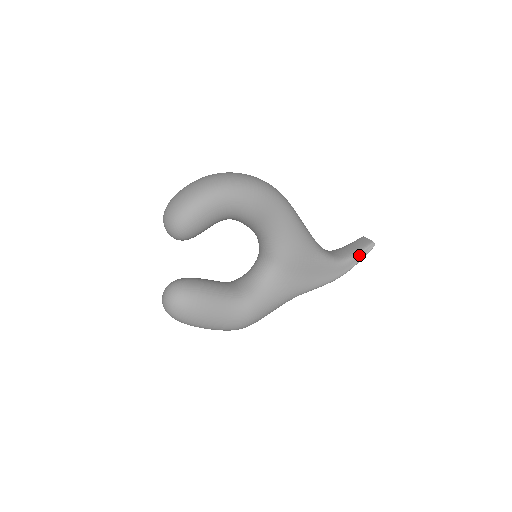
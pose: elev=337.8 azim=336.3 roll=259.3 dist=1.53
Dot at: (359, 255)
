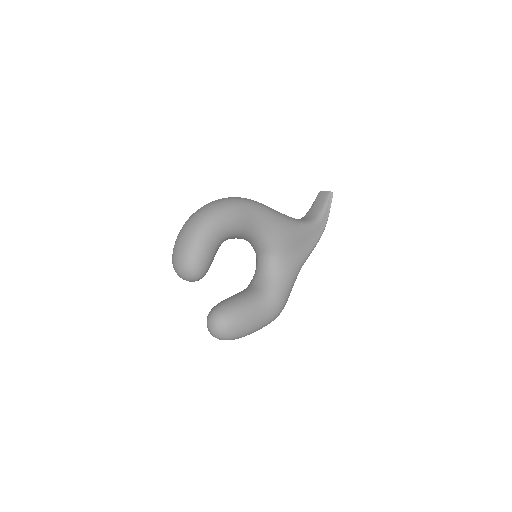
Dot at: (326, 207)
